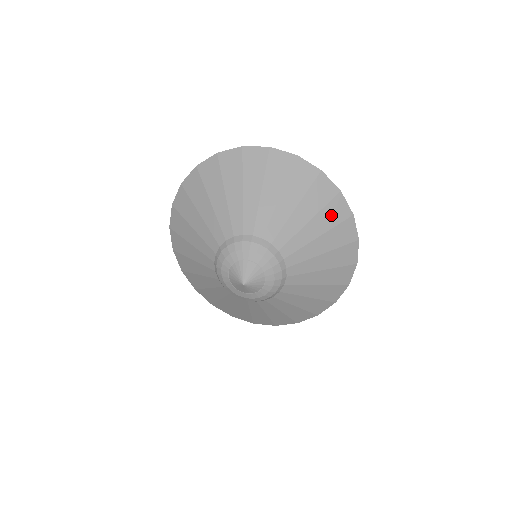
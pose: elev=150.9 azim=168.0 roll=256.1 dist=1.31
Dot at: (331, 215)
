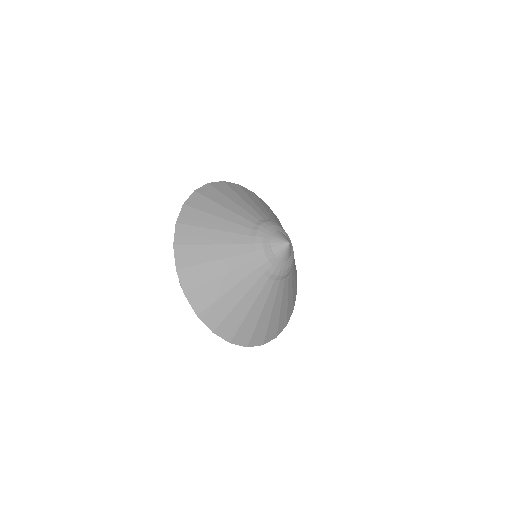
Dot at: occluded
